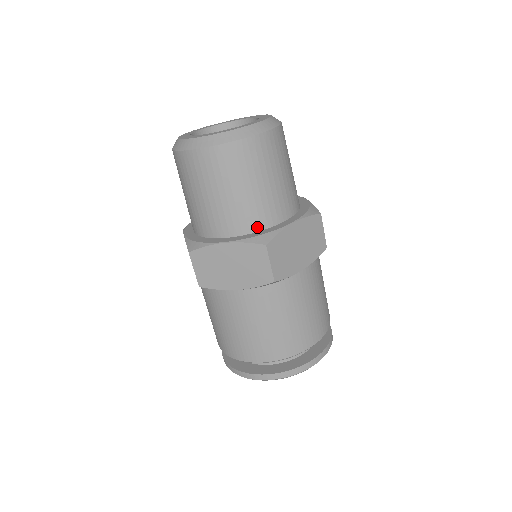
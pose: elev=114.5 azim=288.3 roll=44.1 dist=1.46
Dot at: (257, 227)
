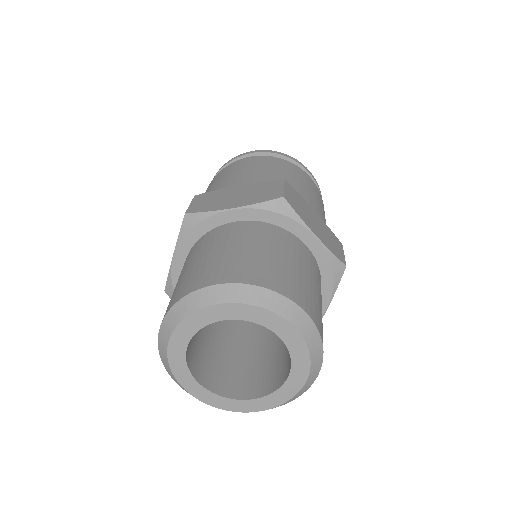
Dot at: occluded
